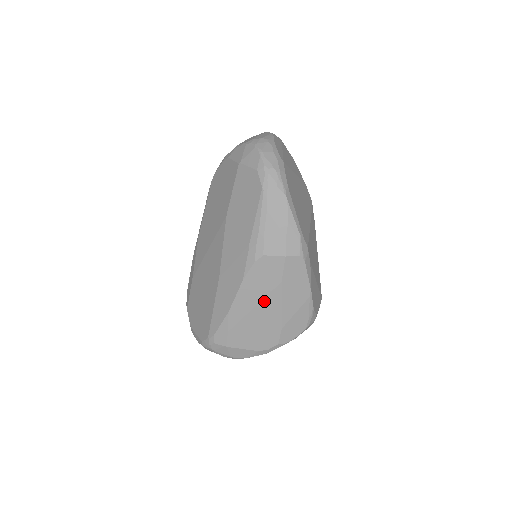
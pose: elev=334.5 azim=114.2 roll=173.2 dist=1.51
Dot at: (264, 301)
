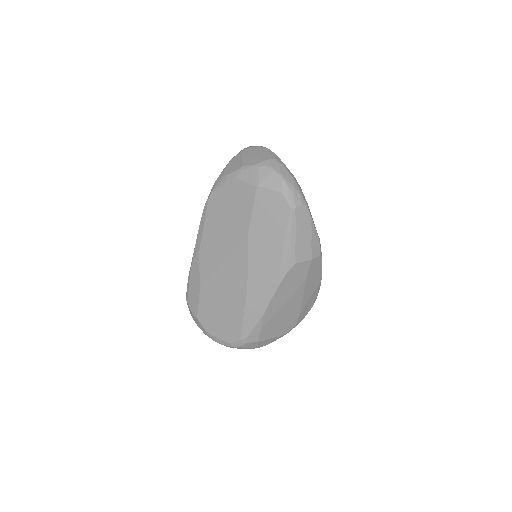
Dot at: (291, 298)
